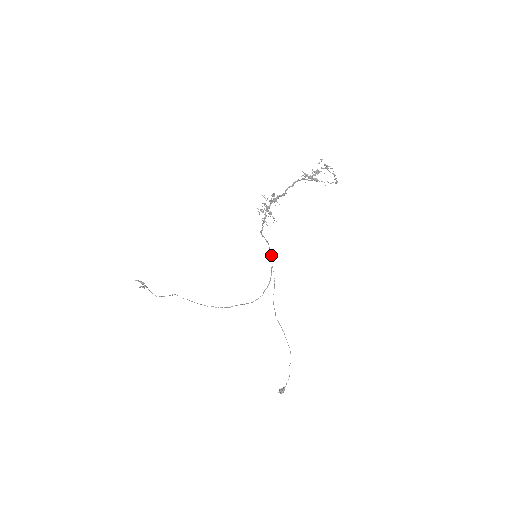
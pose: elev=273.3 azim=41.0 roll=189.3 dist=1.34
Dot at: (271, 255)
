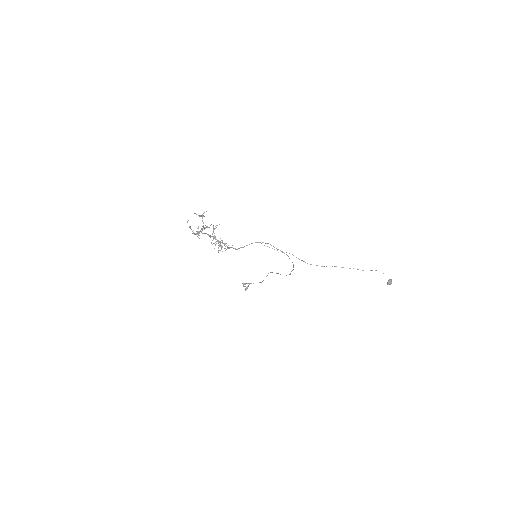
Dot at: occluded
